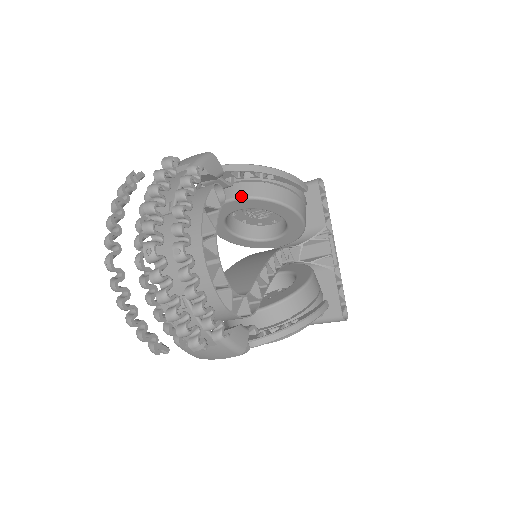
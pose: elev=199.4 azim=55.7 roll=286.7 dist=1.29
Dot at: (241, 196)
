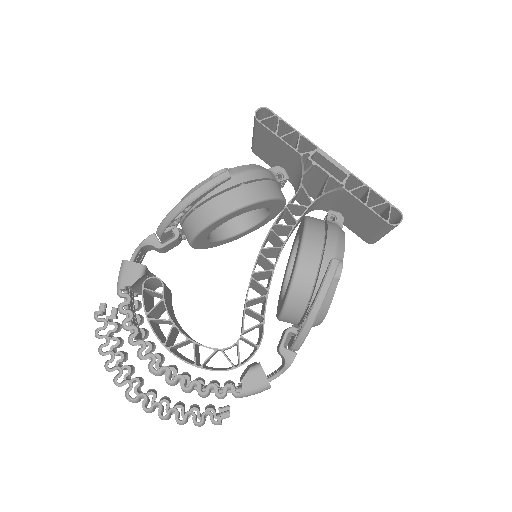
Dot at: (190, 239)
